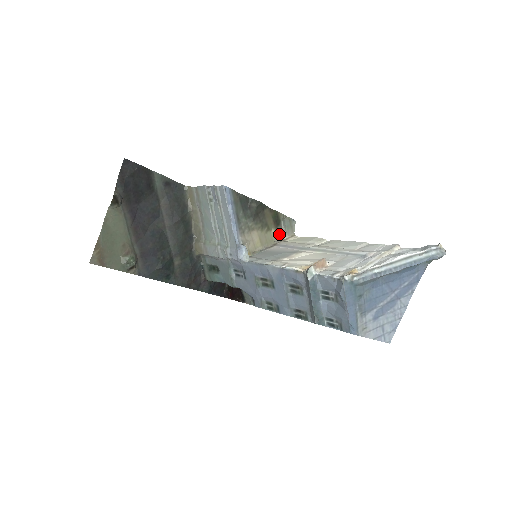
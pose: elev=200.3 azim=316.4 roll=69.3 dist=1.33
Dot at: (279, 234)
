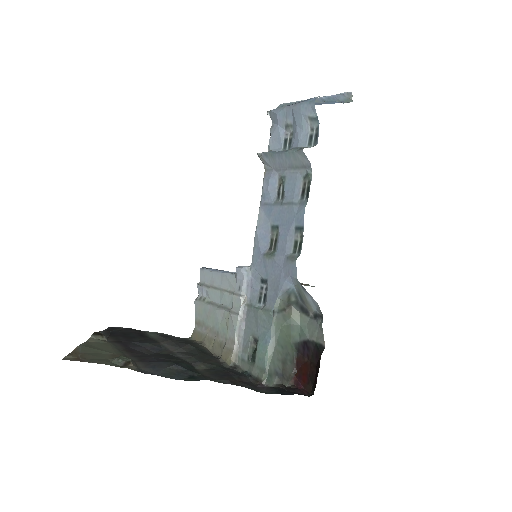
Dot at: occluded
